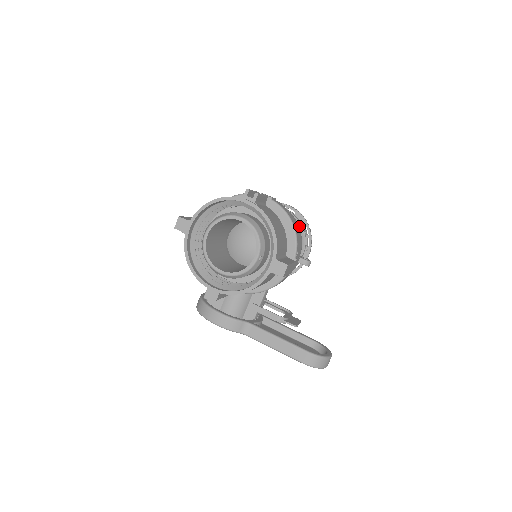
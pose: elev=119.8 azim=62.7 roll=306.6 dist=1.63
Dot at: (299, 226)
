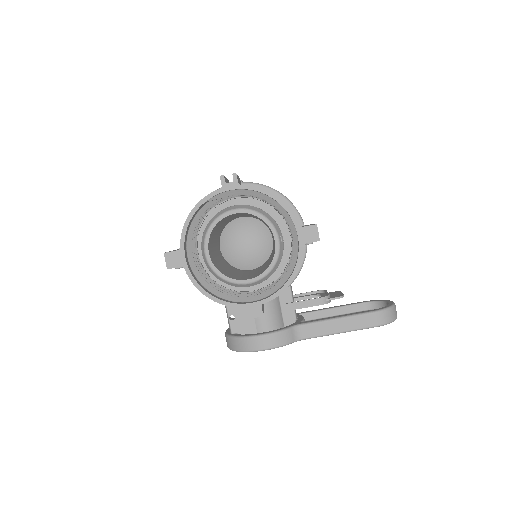
Dot at: occluded
